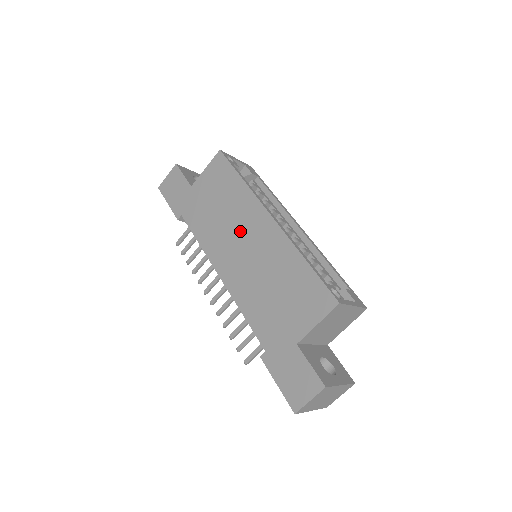
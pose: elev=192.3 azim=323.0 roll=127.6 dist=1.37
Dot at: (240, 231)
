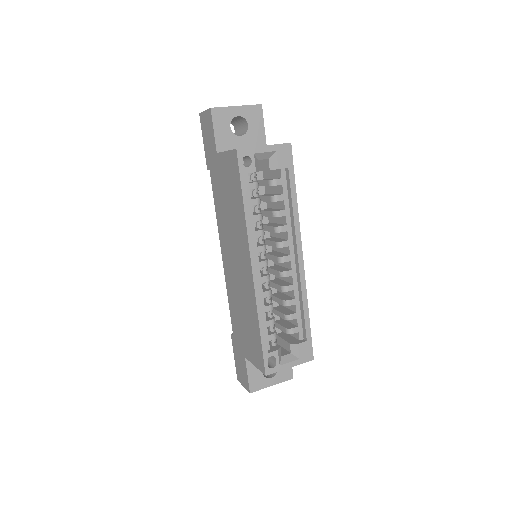
Dot at: (235, 247)
